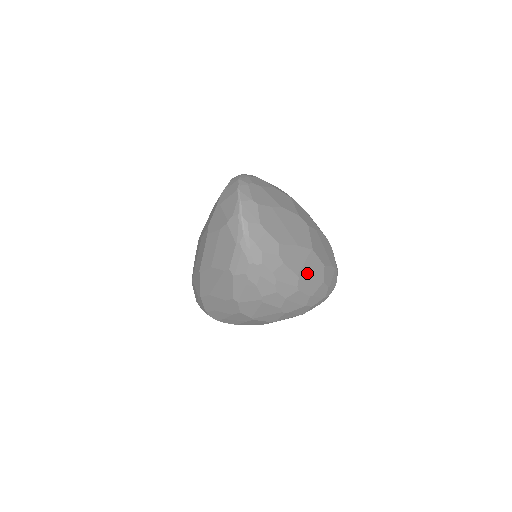
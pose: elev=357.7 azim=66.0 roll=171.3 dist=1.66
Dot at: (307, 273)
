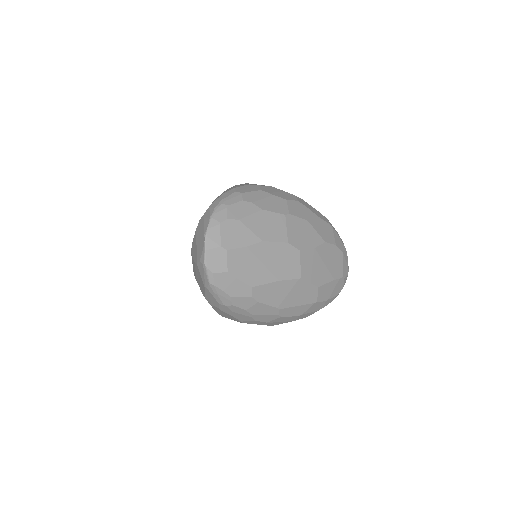
Dot at: (292, 301)
